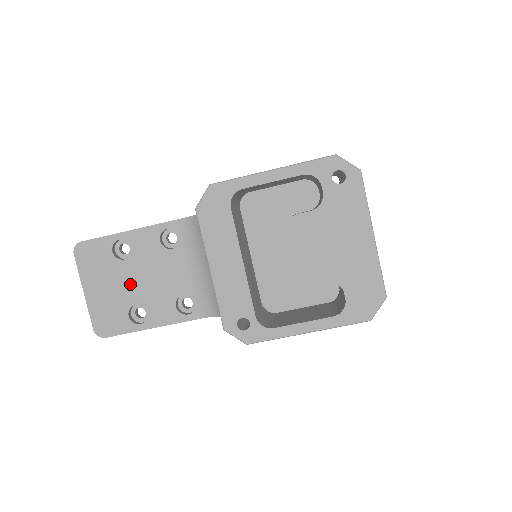
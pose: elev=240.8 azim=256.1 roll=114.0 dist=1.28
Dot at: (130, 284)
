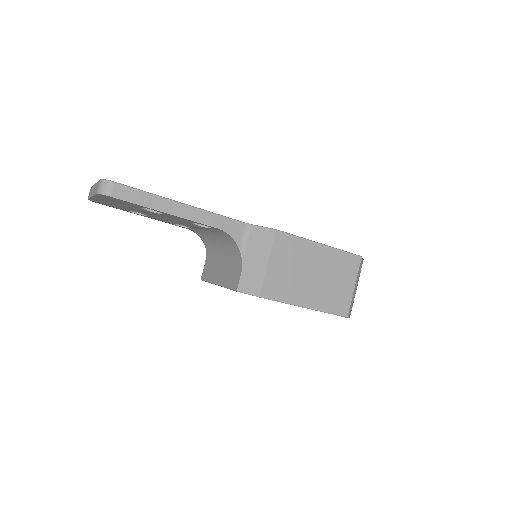
Dot at: (143, 212)
